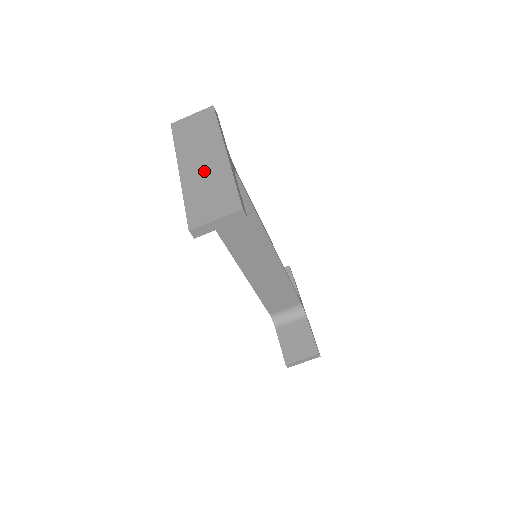
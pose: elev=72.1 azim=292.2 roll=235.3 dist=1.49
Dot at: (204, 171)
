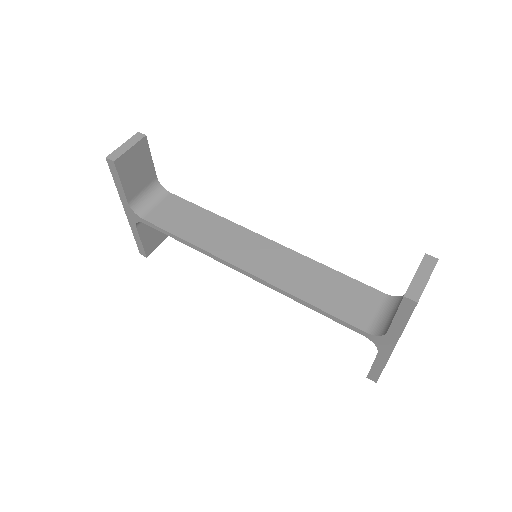
Dot at: occluded
